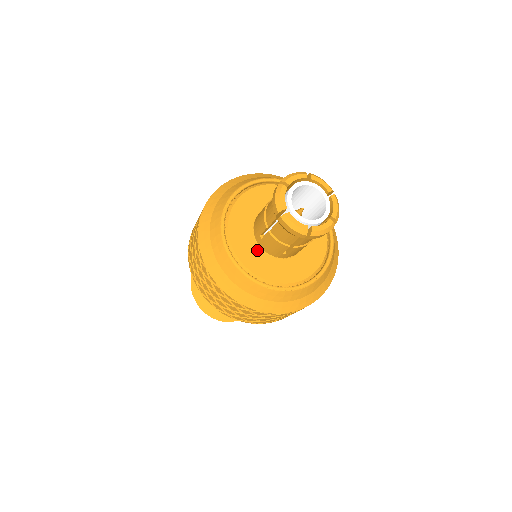
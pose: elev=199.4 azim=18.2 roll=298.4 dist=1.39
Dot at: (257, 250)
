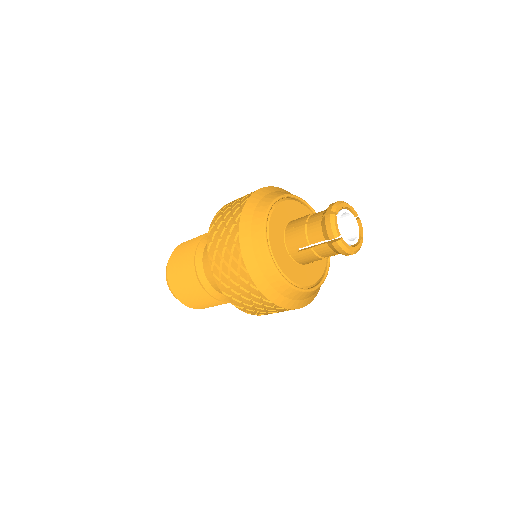
Dot at: (281, 234)
